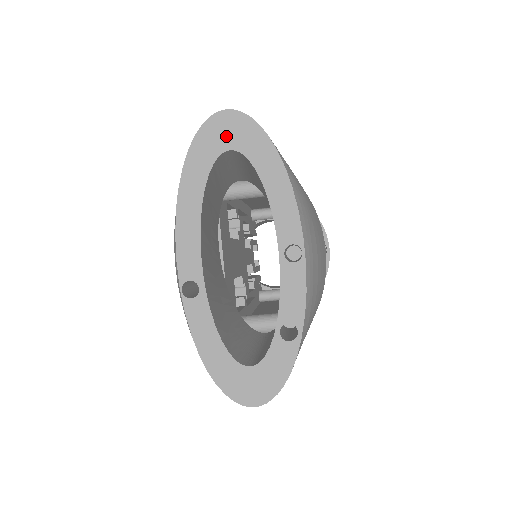
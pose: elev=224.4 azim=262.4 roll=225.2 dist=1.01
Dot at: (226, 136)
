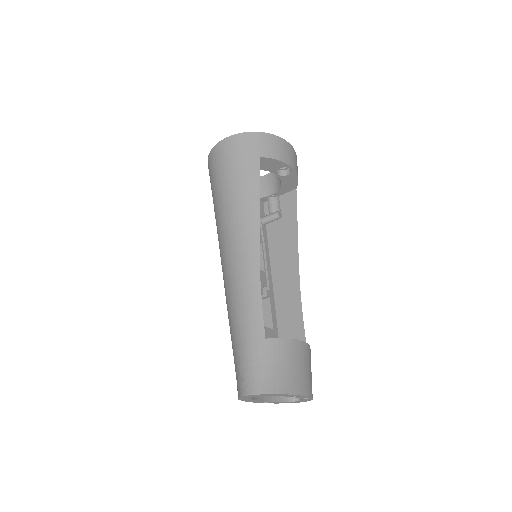
Dot at: (250, 397)
